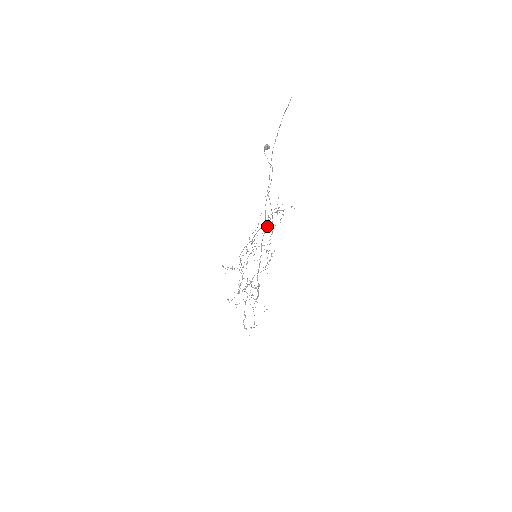
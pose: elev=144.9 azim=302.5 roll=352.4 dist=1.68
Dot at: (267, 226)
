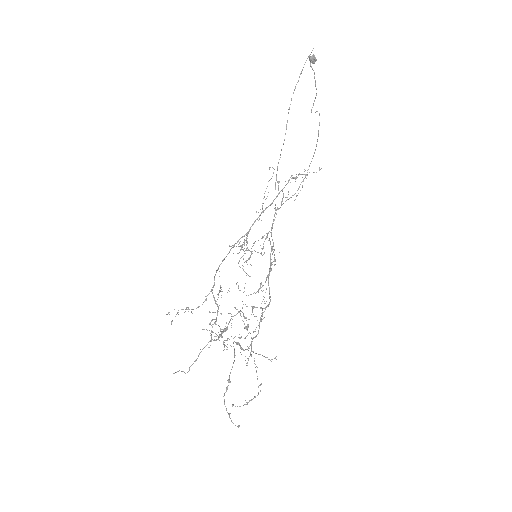
Dot at: (283, 197)
